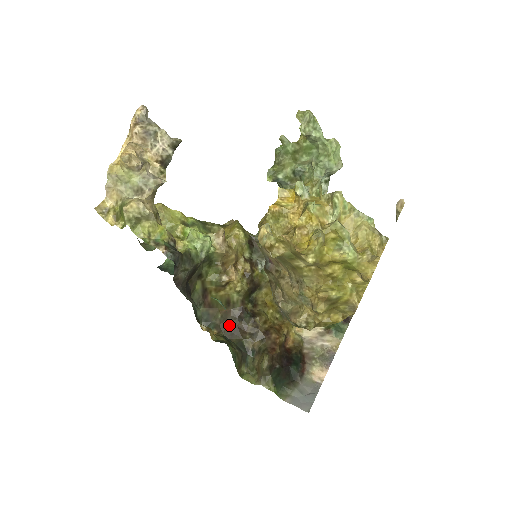
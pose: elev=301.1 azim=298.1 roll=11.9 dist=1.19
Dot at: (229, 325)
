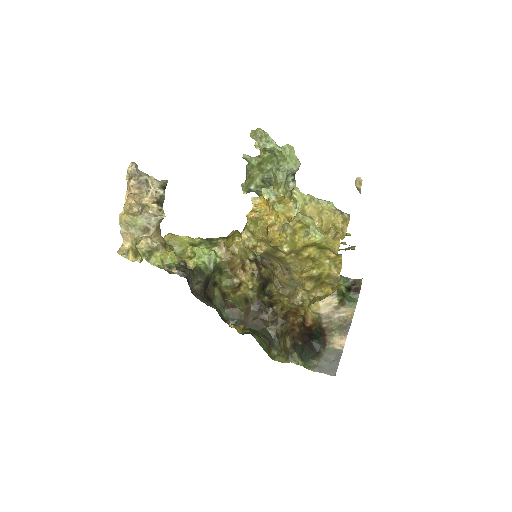
Dot at: (252, 318)
